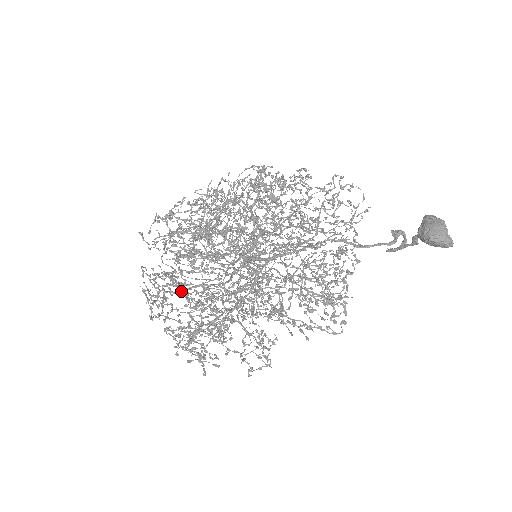
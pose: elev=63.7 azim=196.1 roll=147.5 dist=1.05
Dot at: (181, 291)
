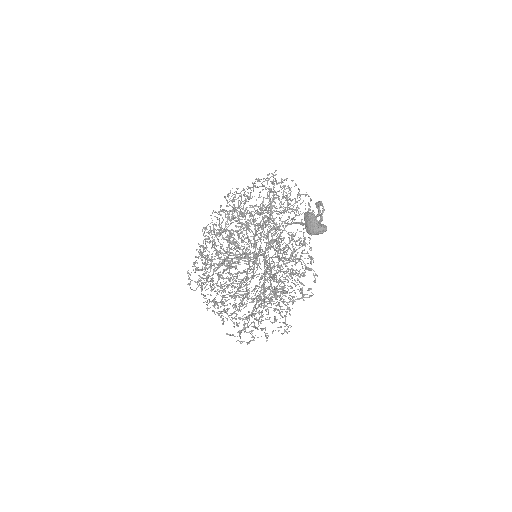
Dot at: occluded
